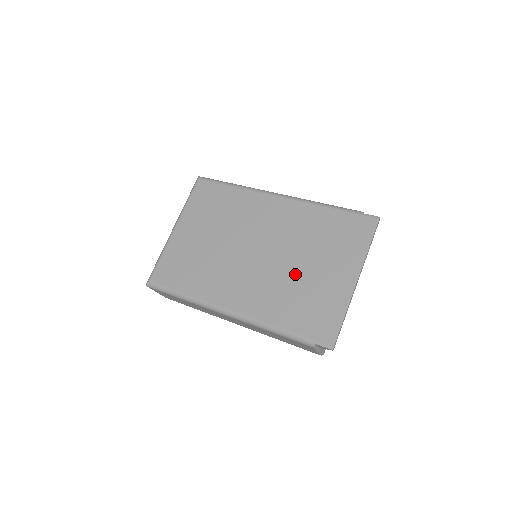
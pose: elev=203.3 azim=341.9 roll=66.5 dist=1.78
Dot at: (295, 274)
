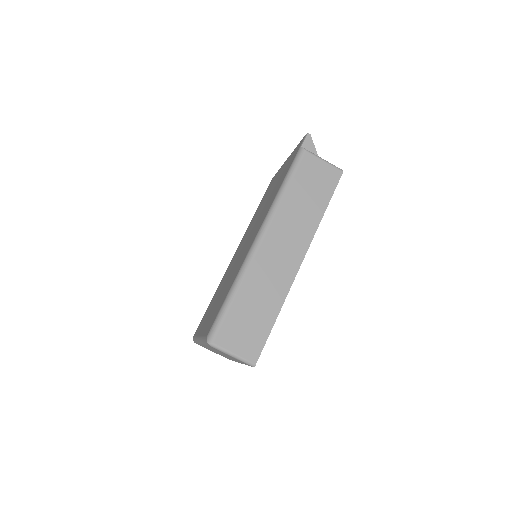
Dot at: occluded
